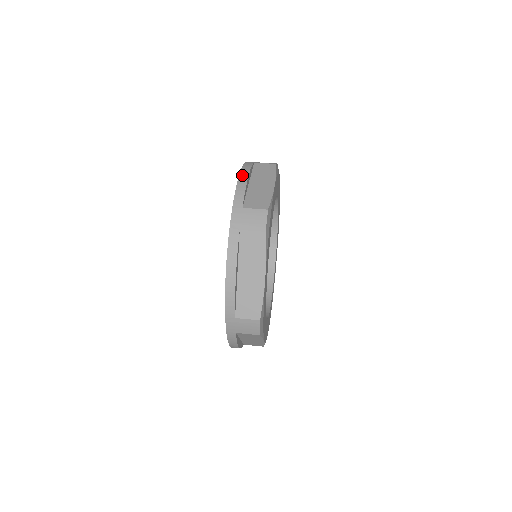
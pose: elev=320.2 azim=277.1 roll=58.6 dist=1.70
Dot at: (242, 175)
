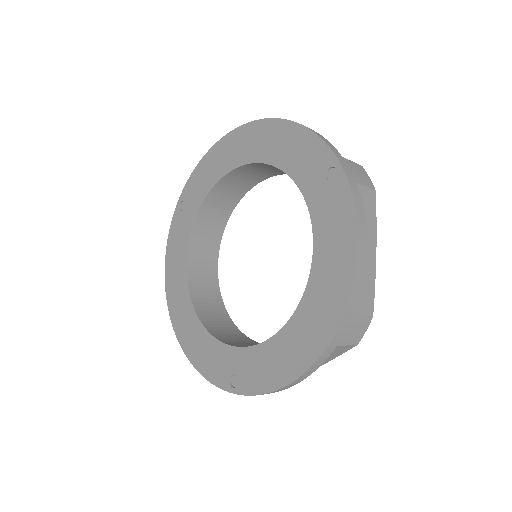
Dot at: occluded
